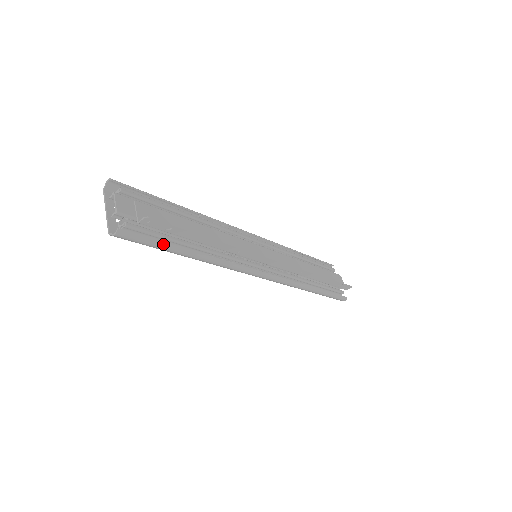
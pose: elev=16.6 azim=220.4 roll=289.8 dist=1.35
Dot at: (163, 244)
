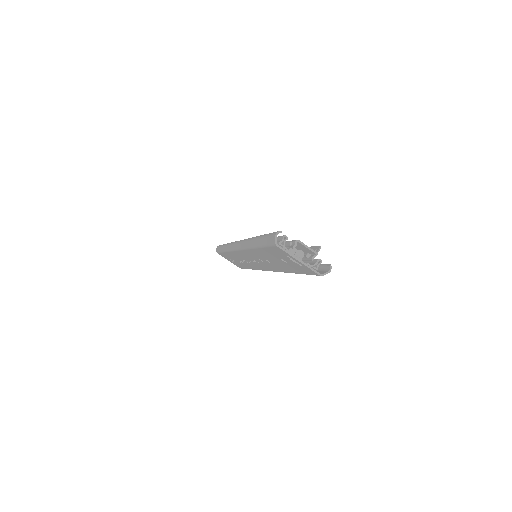
Dot at: occluded
